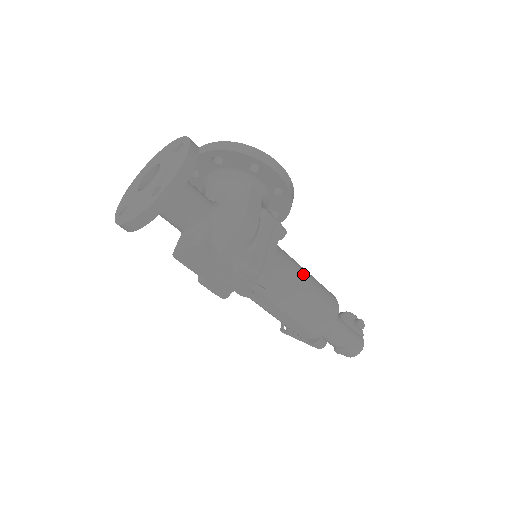
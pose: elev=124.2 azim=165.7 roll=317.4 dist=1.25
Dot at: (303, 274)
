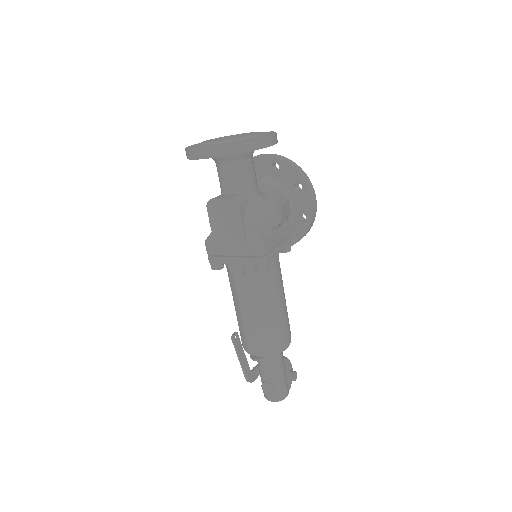
Dot at: (283, 292)
